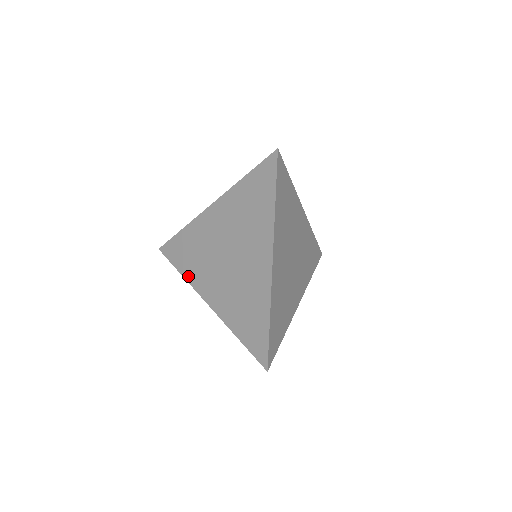
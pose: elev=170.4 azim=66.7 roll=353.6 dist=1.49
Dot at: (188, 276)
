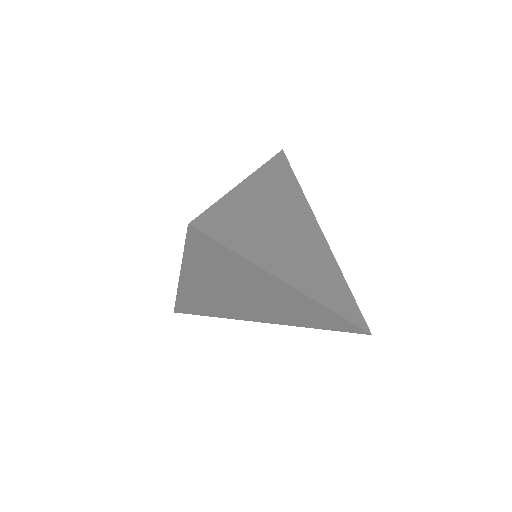
Dot at: occluded
